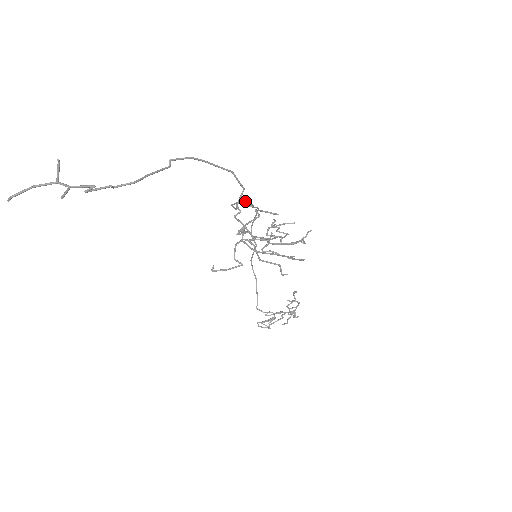
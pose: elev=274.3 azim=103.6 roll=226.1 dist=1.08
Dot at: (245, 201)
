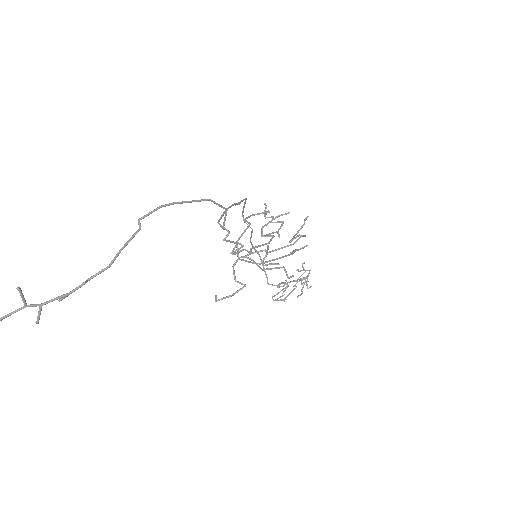
Dot at: (230, 206)
